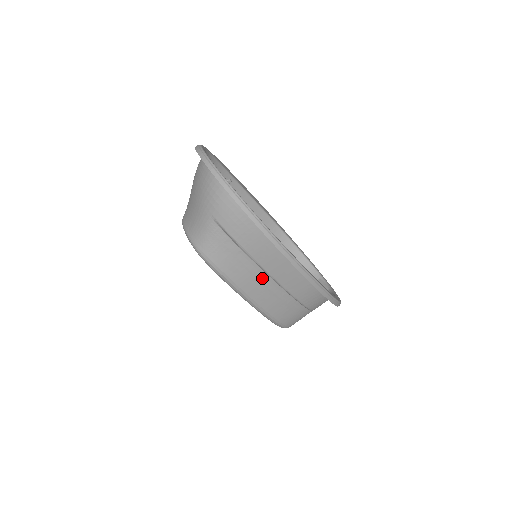
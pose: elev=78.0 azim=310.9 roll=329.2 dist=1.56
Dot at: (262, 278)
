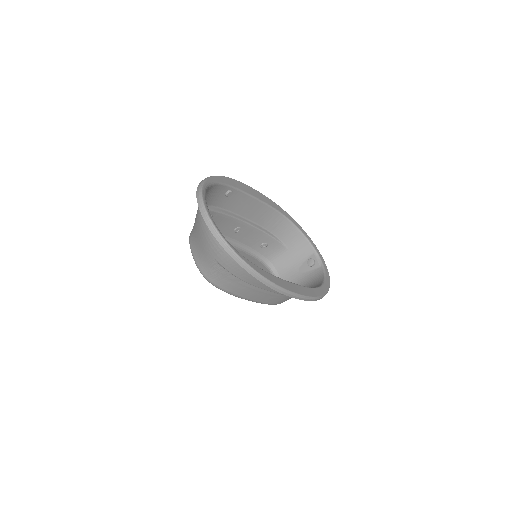
Dot at: (261, 290)
